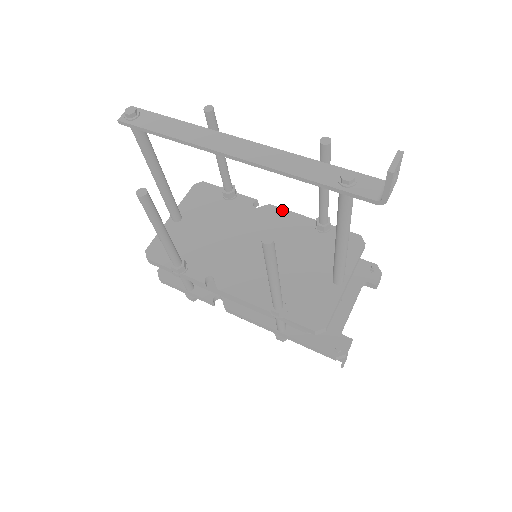
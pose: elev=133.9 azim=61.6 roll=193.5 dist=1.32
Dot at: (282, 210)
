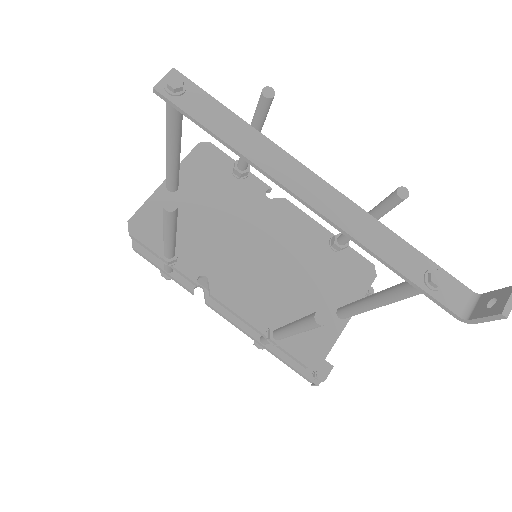
Dot at: (297, 210)
